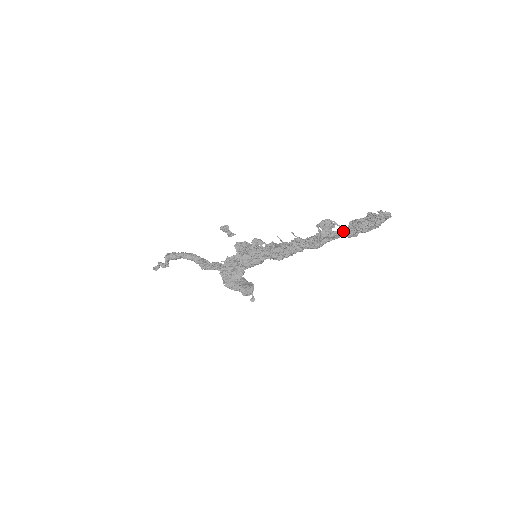
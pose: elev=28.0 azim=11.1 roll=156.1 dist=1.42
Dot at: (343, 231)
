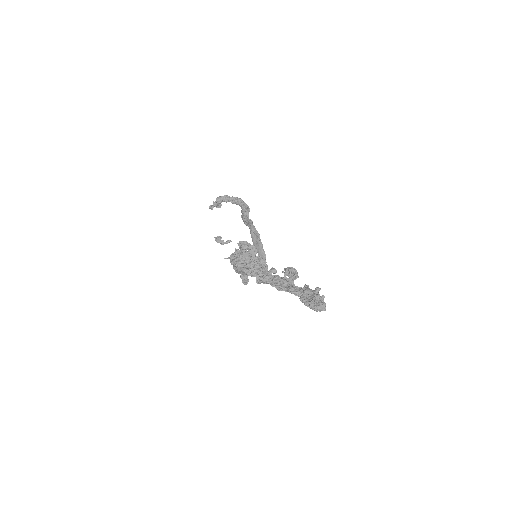
Dot at: (297, 292)
